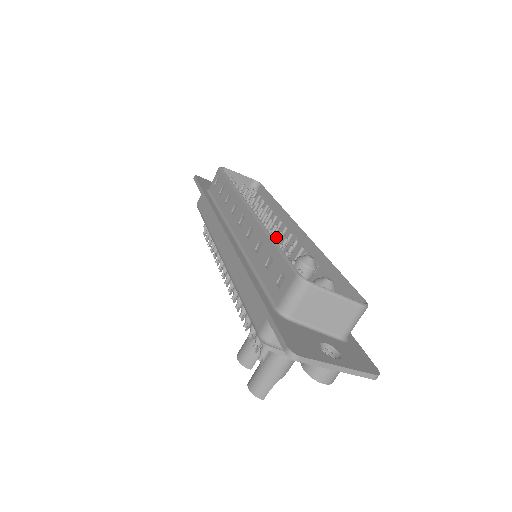
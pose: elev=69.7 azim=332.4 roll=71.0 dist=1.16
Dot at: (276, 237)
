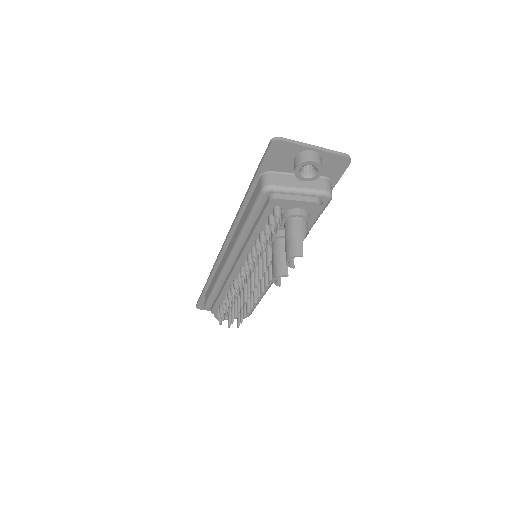
Dot at: occluded
